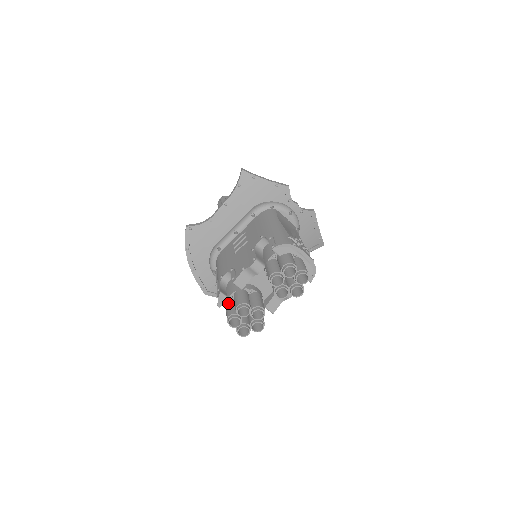
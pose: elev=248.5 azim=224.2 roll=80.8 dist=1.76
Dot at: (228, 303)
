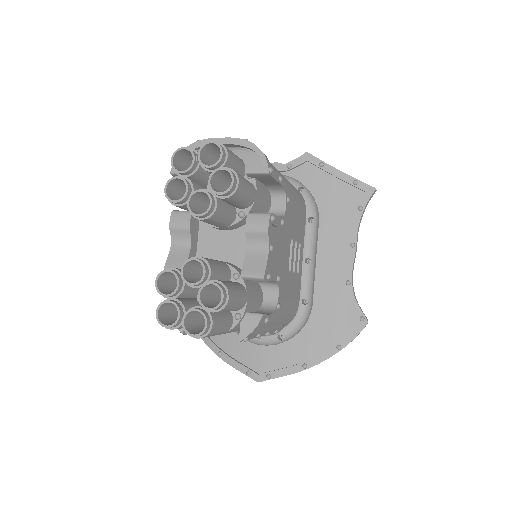
Dot at: occluded
